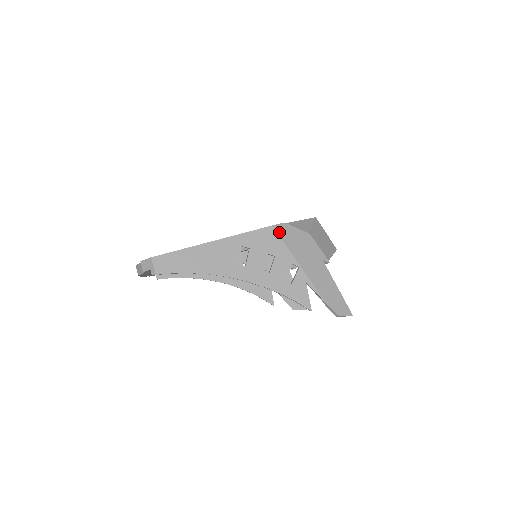
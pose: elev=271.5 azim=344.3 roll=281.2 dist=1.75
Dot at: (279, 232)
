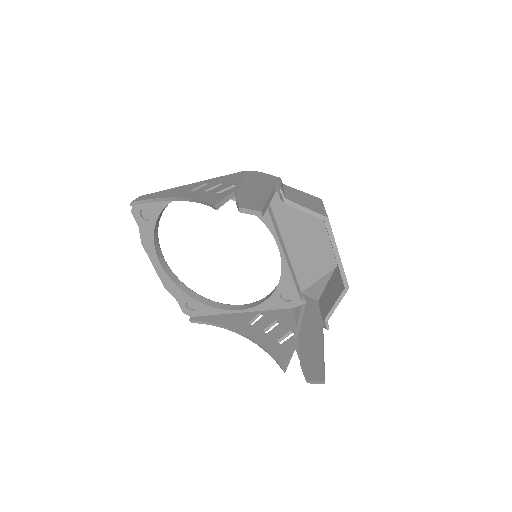
Dot at: (246, 173)
